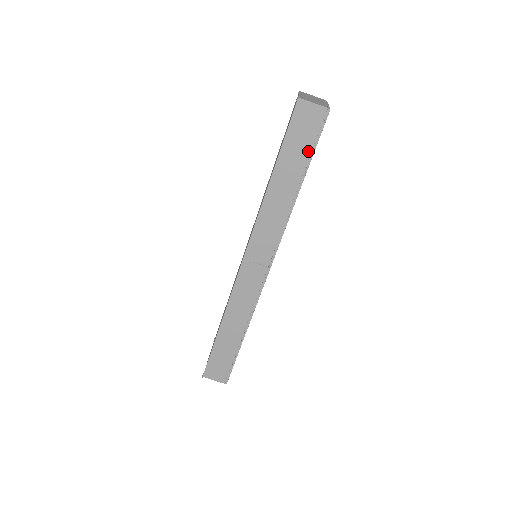
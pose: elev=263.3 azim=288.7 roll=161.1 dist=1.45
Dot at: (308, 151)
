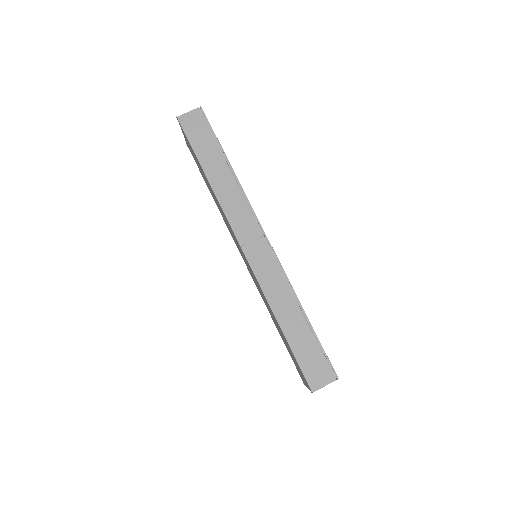
Dot at: (212, 138)
